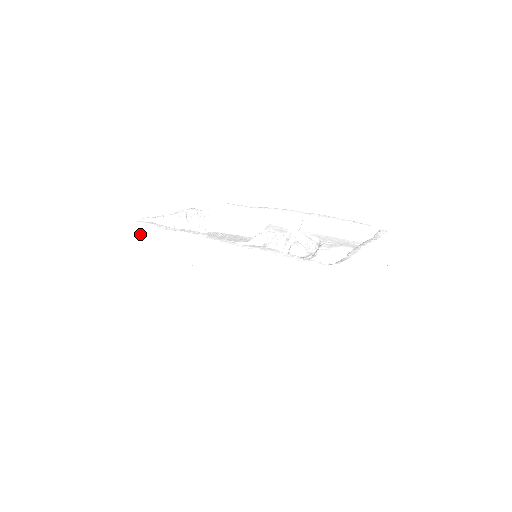
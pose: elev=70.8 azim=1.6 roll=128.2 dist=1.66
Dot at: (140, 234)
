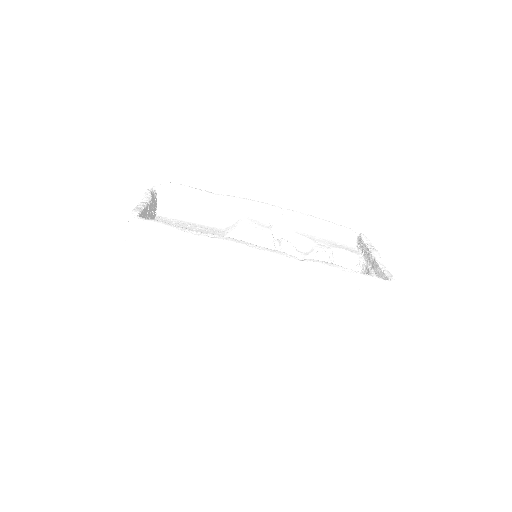
Dot at: (139, 235)
